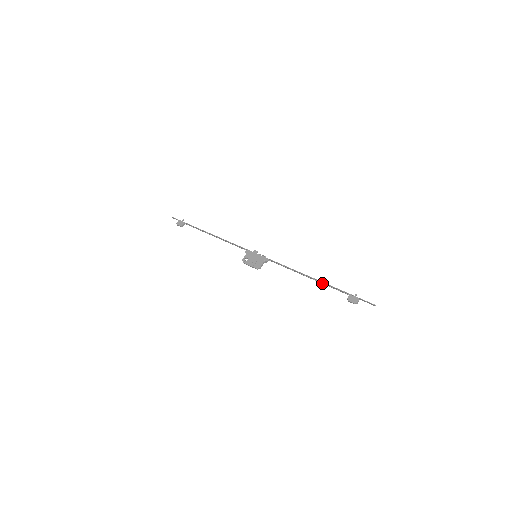
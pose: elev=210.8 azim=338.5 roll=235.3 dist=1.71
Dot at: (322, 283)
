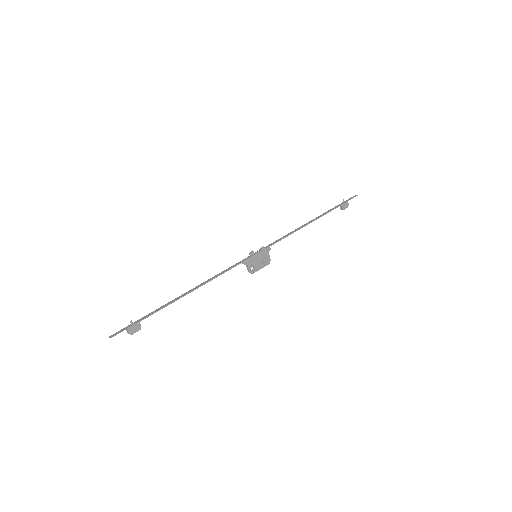
Dot at: occluded
